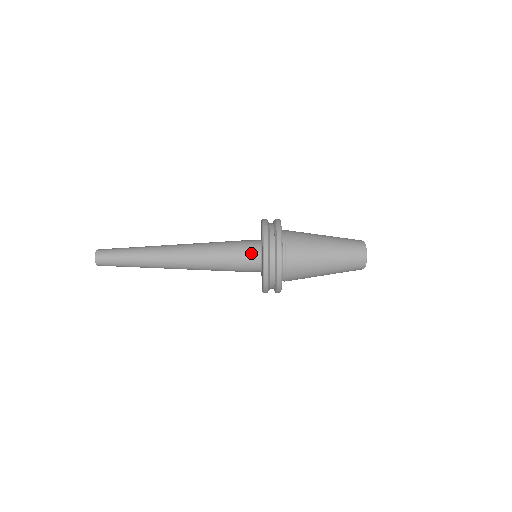
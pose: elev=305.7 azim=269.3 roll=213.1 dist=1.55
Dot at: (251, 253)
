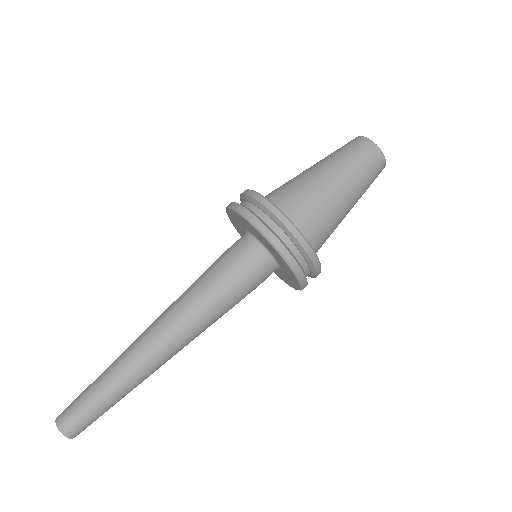
Dot at: (250, 256)
